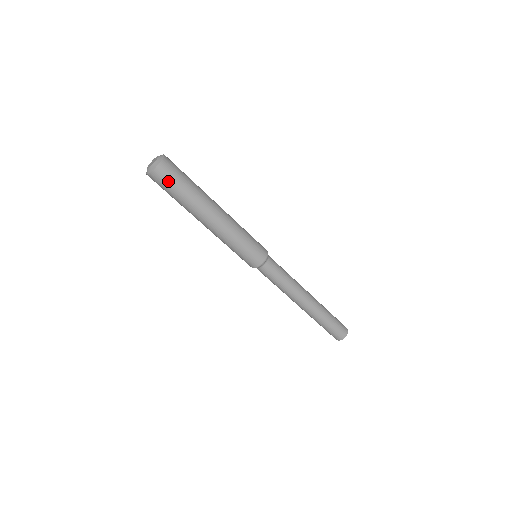
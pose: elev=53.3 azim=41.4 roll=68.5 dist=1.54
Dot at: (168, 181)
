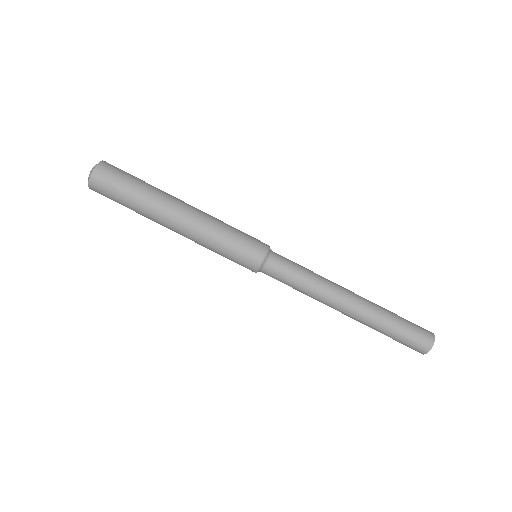
Dot at: (115, 177)
